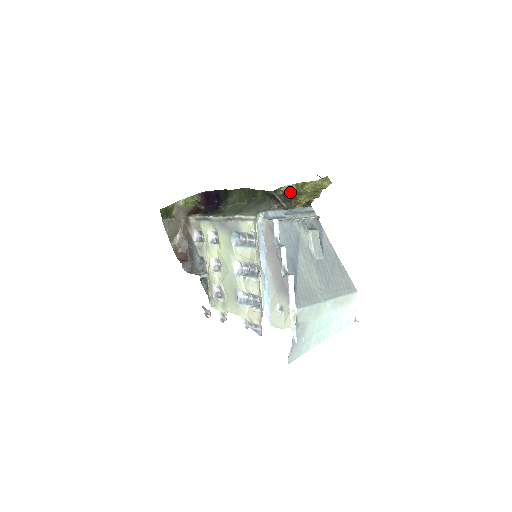
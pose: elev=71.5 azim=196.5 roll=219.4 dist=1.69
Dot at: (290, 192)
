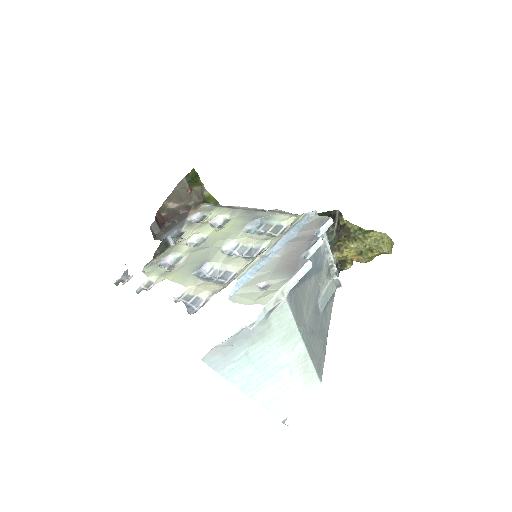
Dot at: (350, 228)
